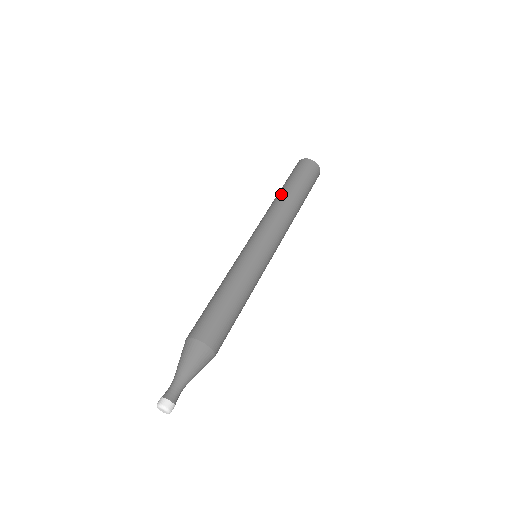
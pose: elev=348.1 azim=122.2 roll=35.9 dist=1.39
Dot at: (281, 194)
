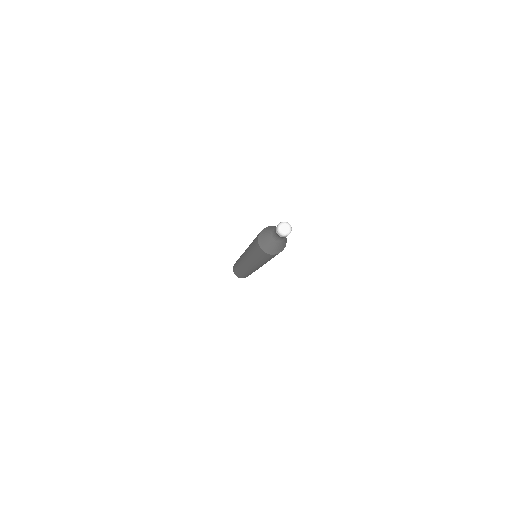
Dot at: occluded
